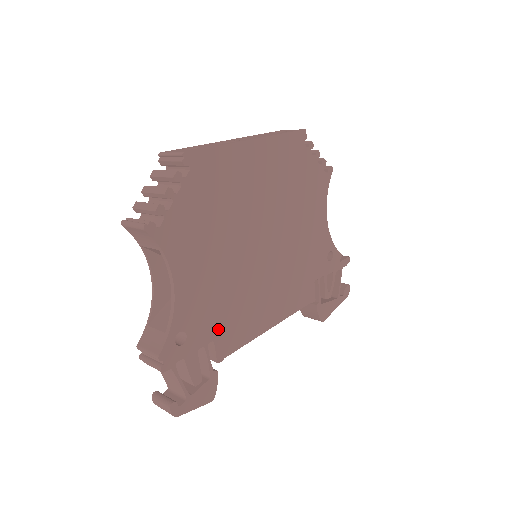
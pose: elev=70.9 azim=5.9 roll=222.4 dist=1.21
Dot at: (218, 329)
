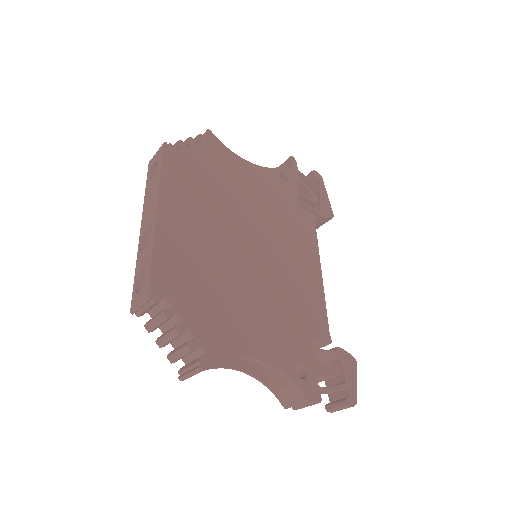
Dot at: (306, 330)
